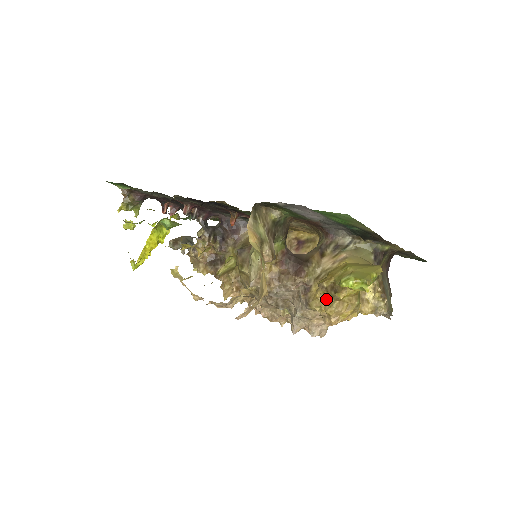
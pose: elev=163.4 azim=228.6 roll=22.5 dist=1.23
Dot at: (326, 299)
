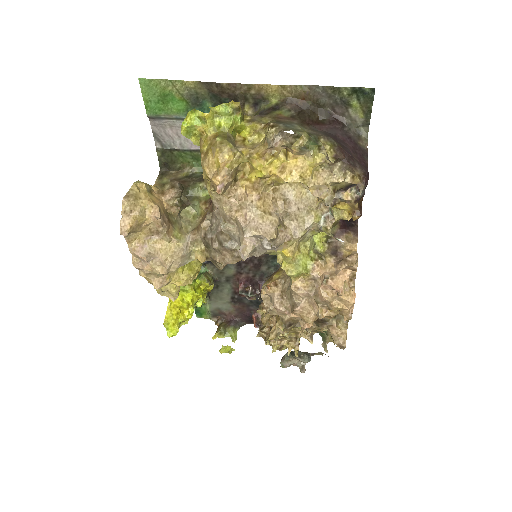
Dot at: occluded
